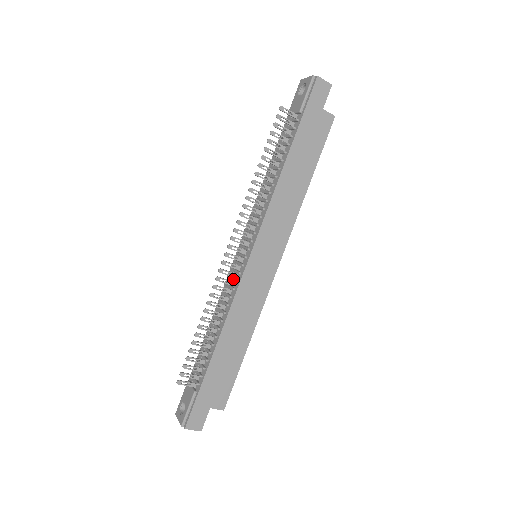
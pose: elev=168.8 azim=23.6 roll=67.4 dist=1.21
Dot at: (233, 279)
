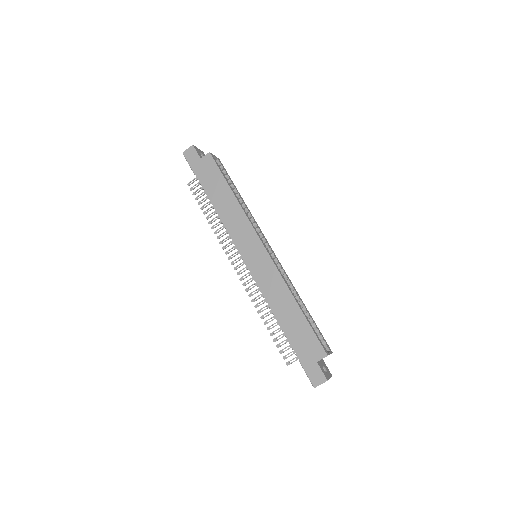
Dot at: occluded
